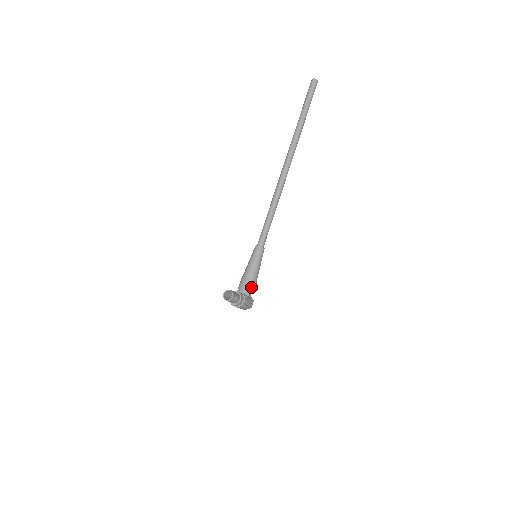
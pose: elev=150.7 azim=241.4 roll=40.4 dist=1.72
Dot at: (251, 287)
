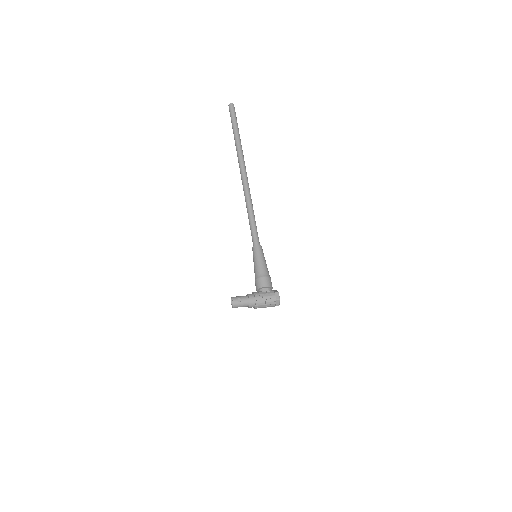
Dot at: (260, 283)
